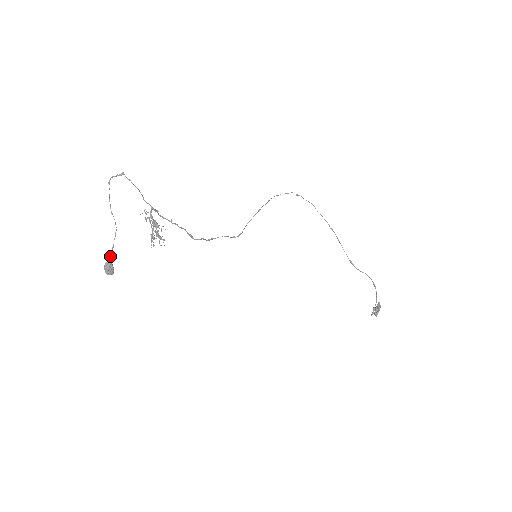
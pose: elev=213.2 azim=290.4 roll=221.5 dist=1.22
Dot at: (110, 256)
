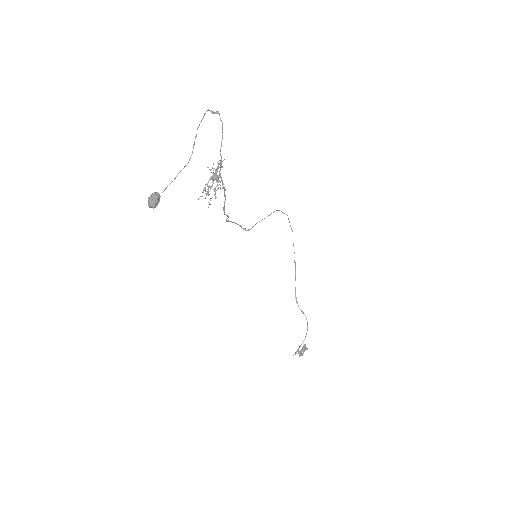
Dot at: (166, 187)
